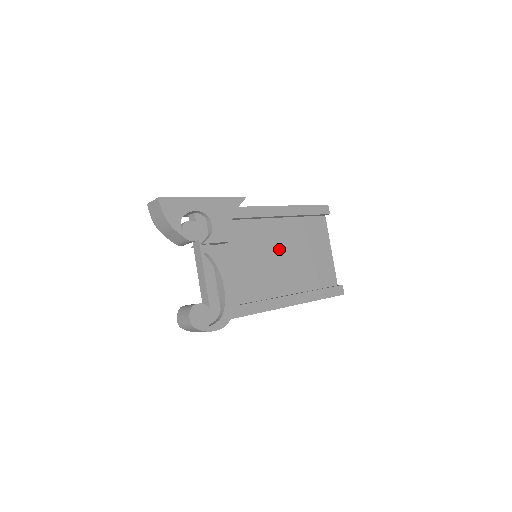
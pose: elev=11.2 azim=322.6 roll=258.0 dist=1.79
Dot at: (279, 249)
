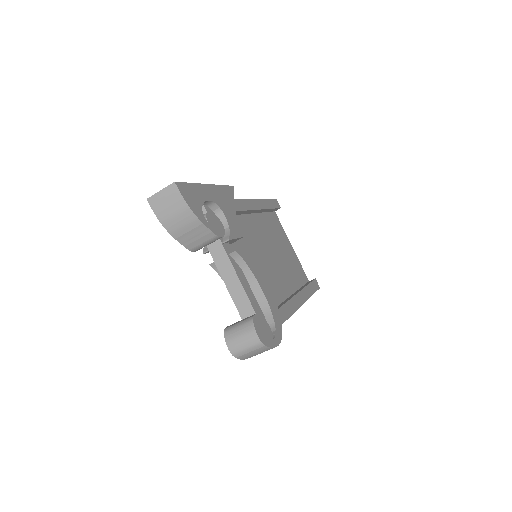
Dot at: (265, 247)
